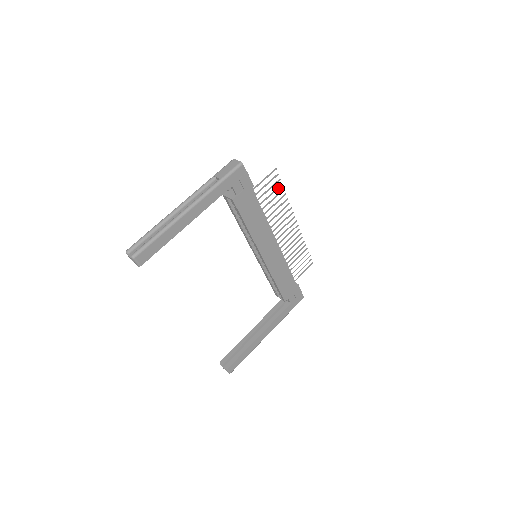
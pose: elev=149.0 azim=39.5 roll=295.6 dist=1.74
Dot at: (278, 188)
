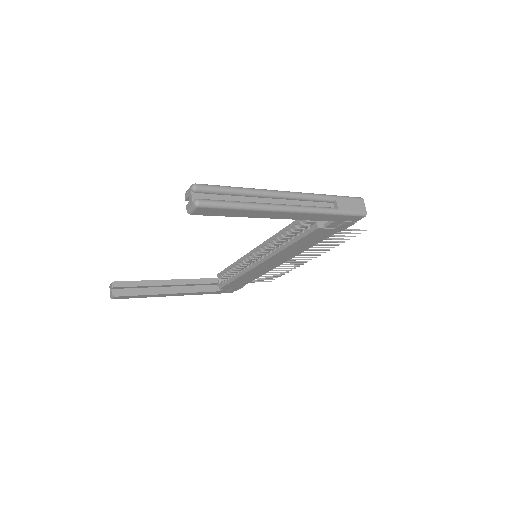
Dot at: (344, 239)
